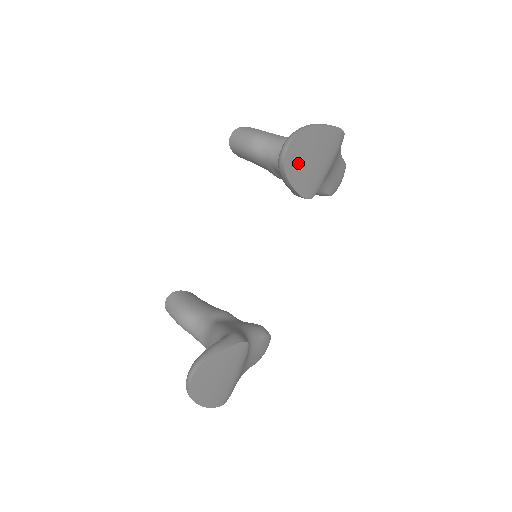
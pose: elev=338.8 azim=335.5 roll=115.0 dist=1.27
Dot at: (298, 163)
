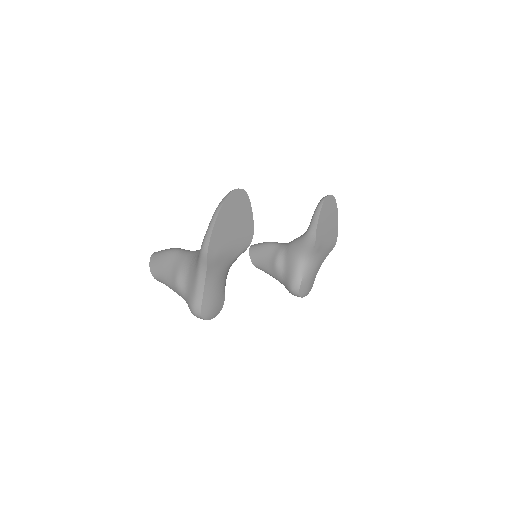
Dot at: (327, 210)
